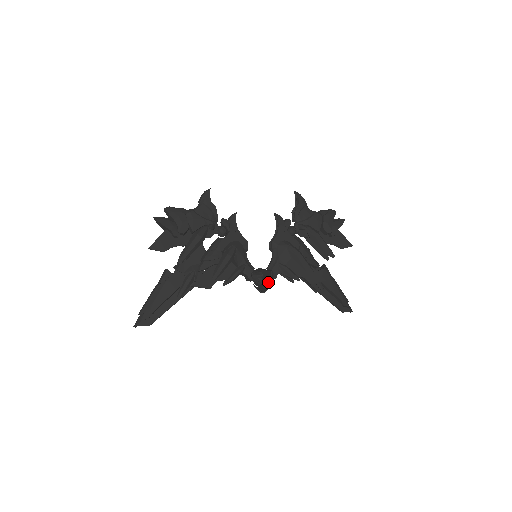
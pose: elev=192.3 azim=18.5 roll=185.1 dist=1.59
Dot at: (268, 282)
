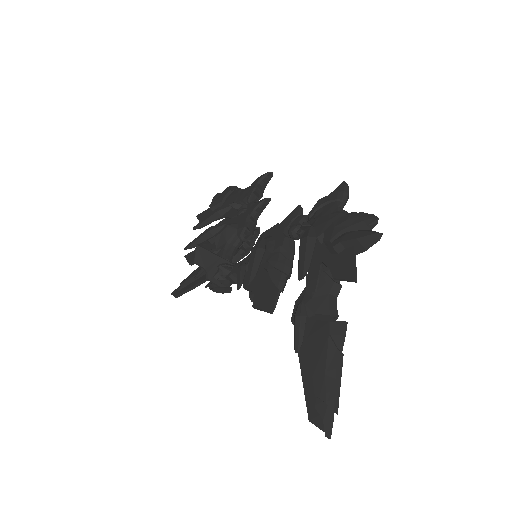
Dot at: (197, 263)
